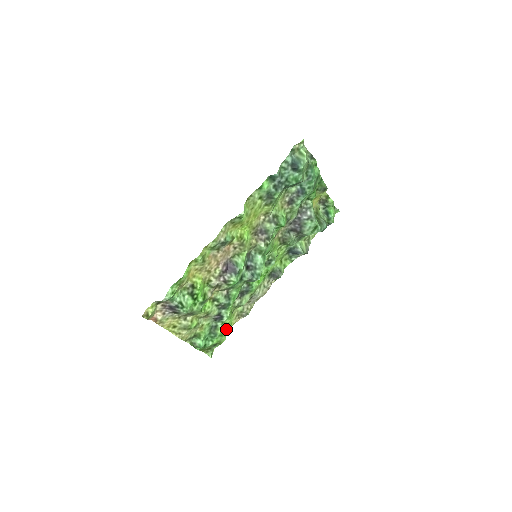
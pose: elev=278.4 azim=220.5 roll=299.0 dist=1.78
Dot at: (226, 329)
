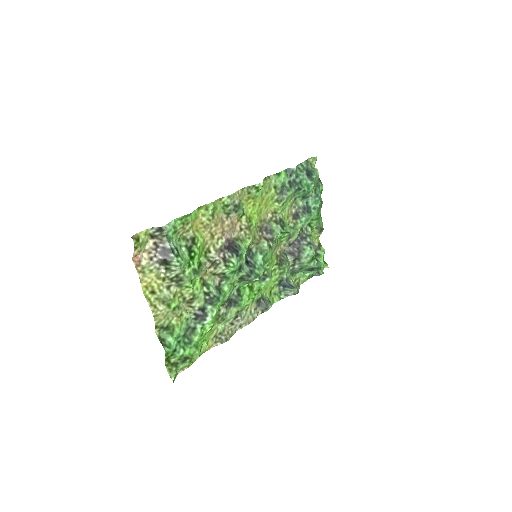
Dot at: (202, 344)
